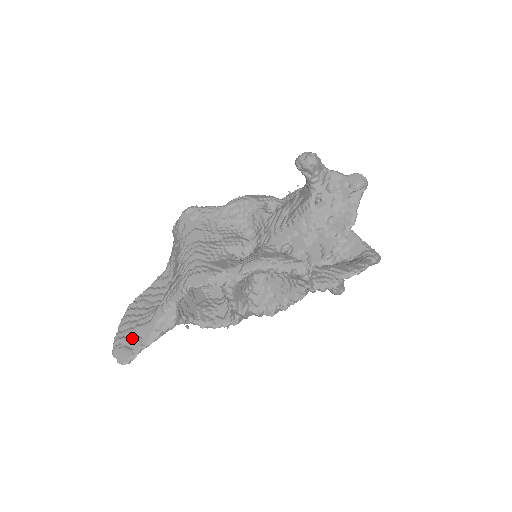
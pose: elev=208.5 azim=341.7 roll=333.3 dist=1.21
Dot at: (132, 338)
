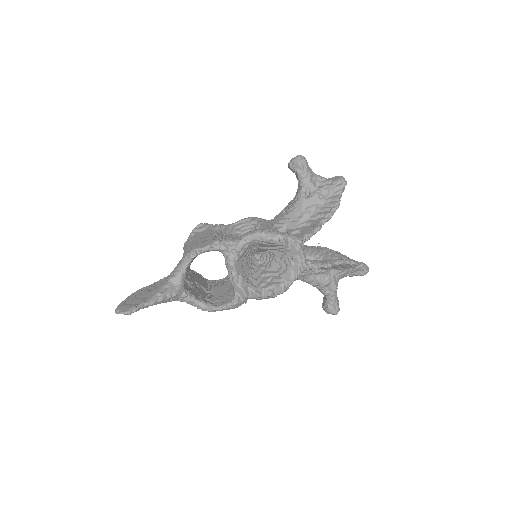
Dot at: (137, 298)
